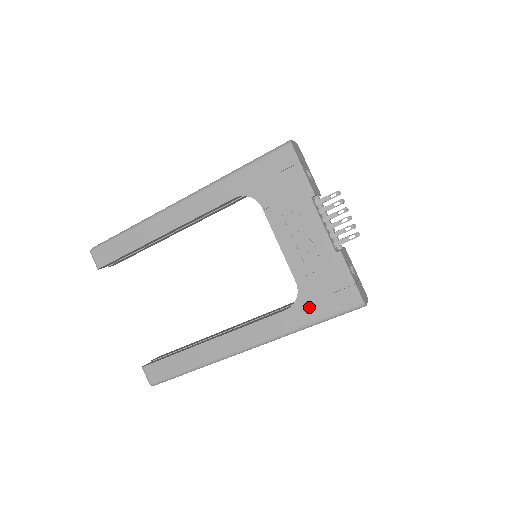
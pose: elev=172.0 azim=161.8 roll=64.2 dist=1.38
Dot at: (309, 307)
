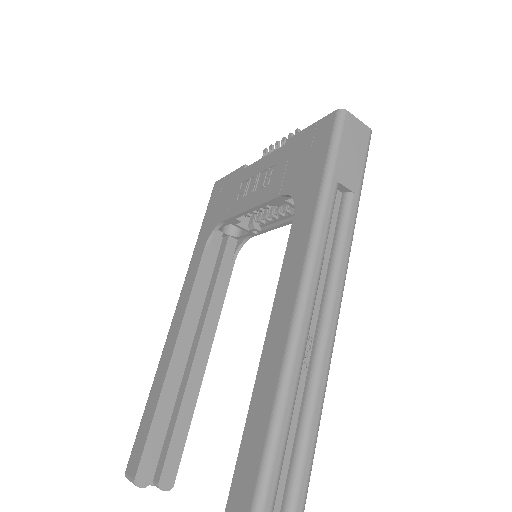
Dot at: (307, 182)
